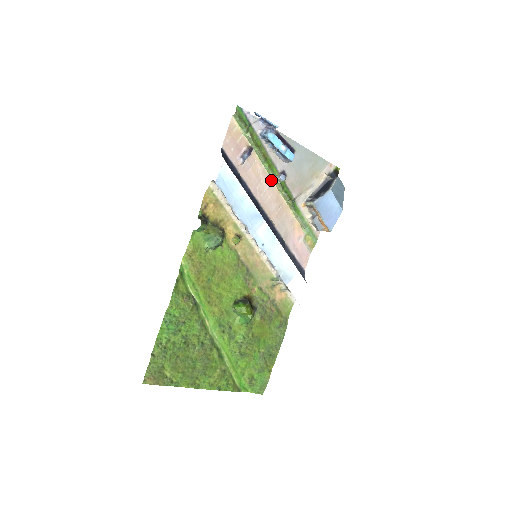
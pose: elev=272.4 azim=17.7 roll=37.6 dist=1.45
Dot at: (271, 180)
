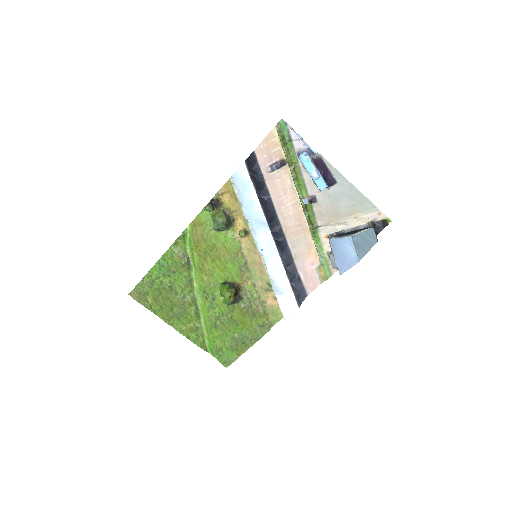
Dot at: (298, 198)
